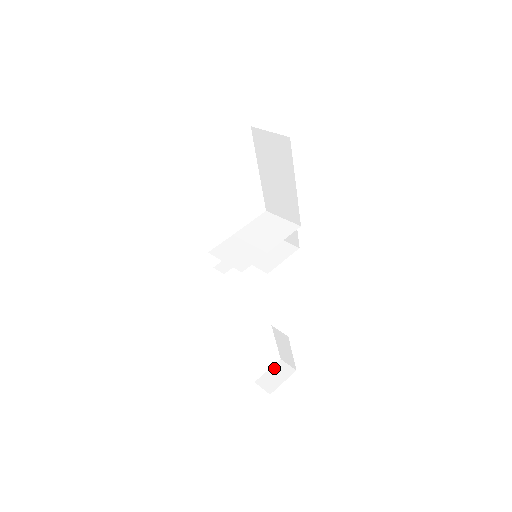
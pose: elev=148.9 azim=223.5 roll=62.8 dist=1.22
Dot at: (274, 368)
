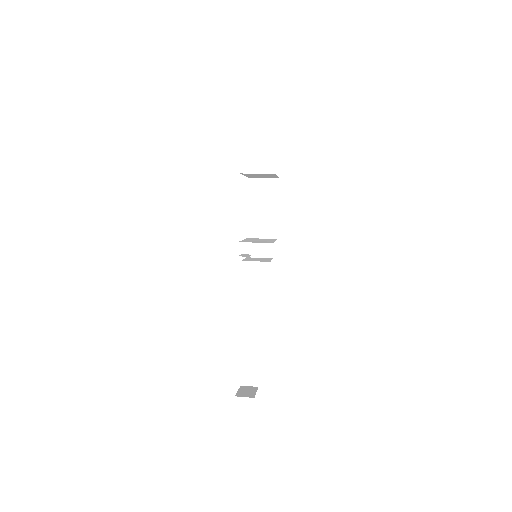
Dot at: (241, 389)
